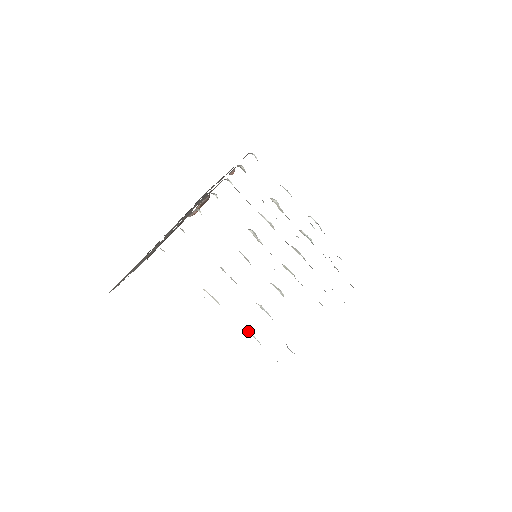
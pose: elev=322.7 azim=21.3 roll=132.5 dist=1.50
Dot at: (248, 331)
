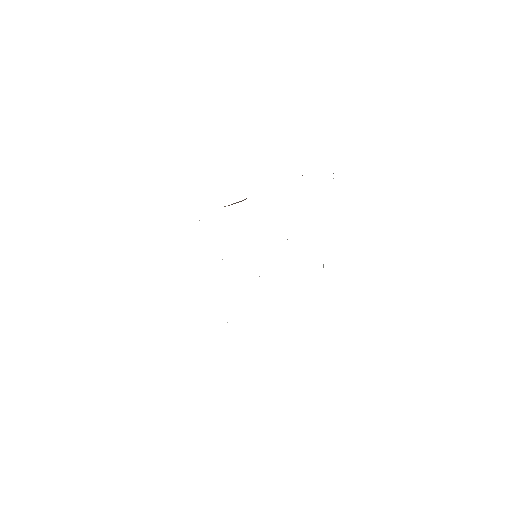
Dot at: occluded
